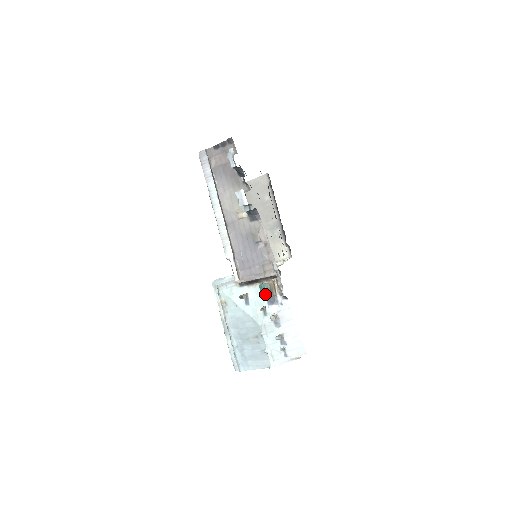
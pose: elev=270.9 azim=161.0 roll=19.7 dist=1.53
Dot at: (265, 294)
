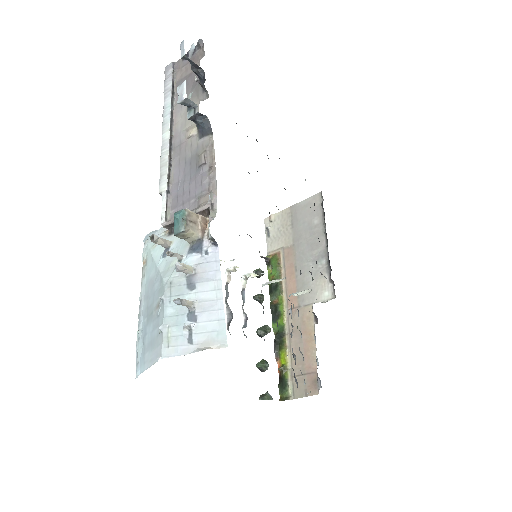
Dot at: (177, 225)
